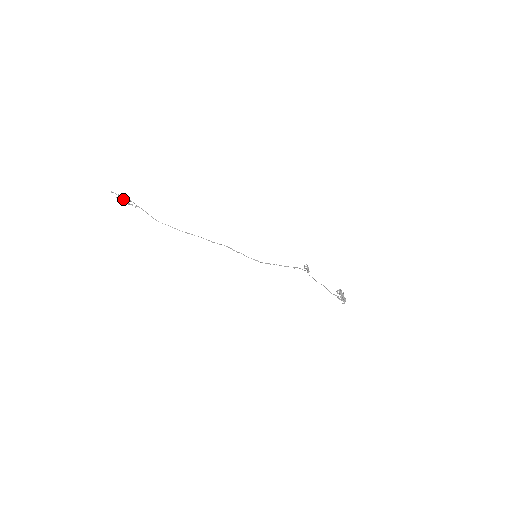
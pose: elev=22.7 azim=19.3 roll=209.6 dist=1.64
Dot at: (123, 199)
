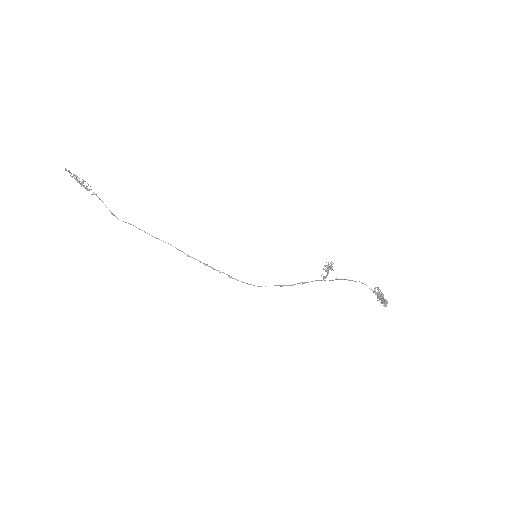
Dot at: (79, 180)
